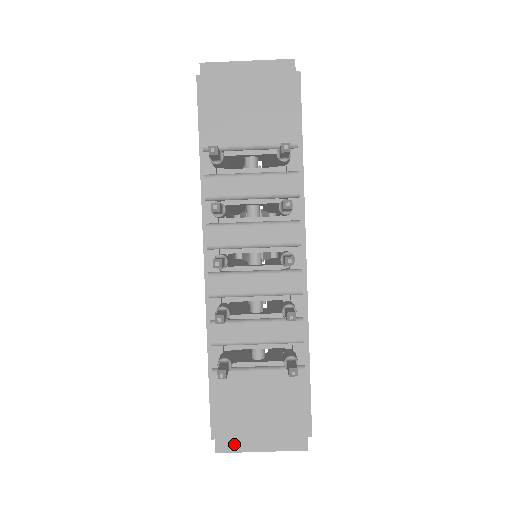
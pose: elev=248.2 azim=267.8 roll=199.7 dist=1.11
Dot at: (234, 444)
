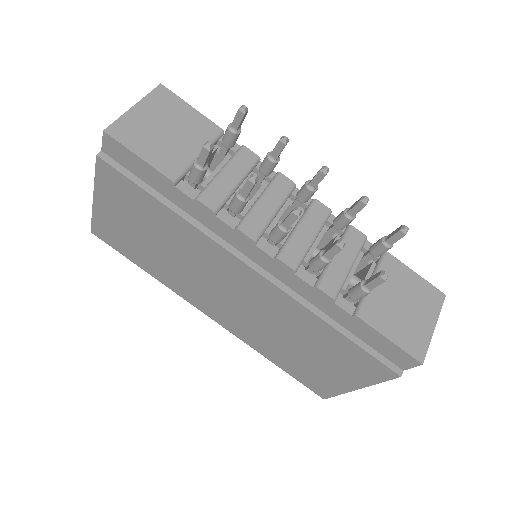
Dot at: (421, 344)
